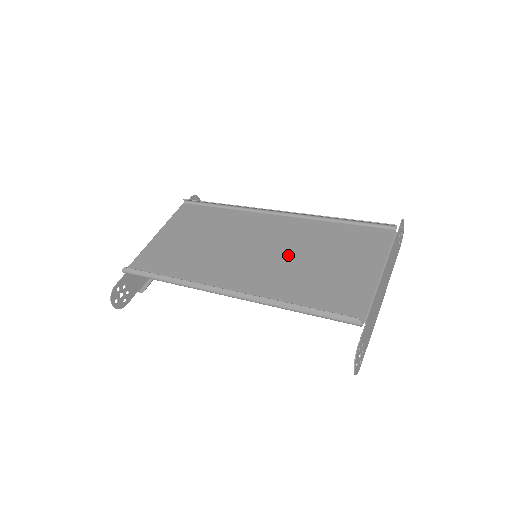
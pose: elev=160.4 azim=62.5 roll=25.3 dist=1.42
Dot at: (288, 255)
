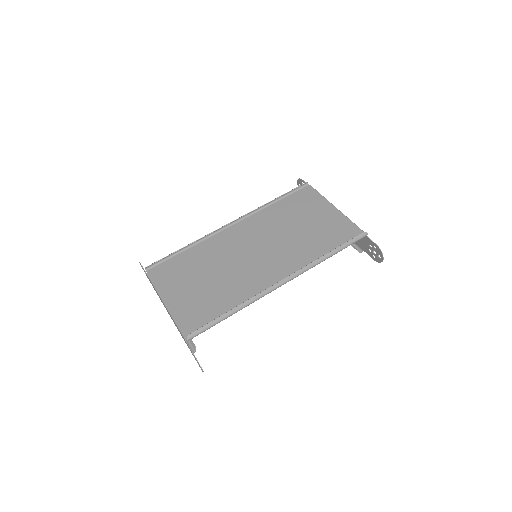
Dot at: (278, 238)
